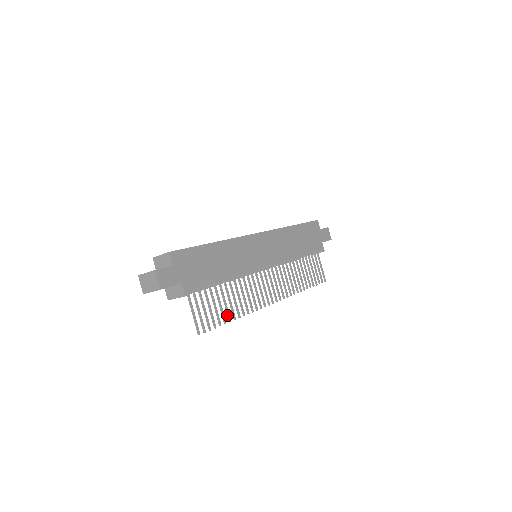
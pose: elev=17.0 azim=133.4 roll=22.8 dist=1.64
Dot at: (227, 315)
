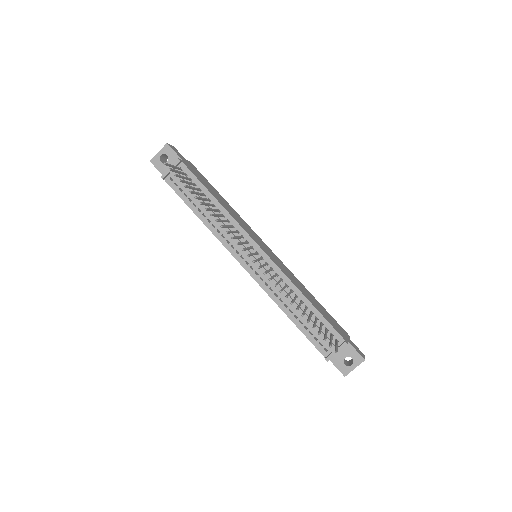
Dot at: (197, 198)
